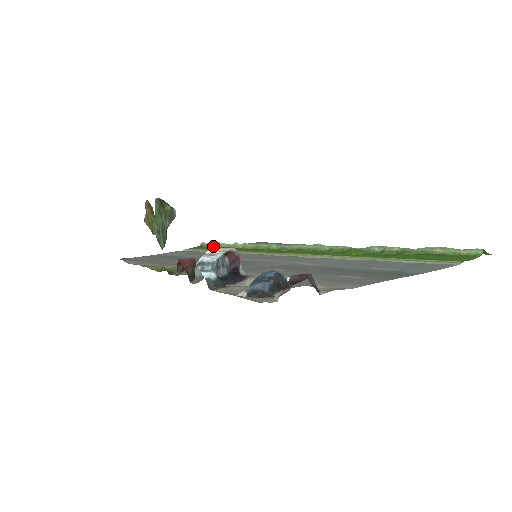
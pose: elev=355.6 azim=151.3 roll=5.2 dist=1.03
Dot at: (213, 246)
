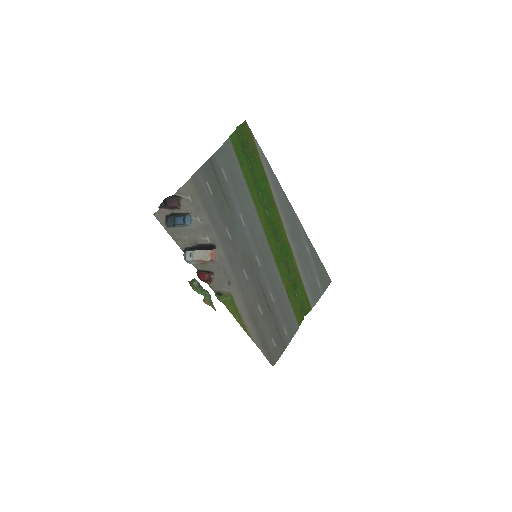
Dot at: (299, 305)
